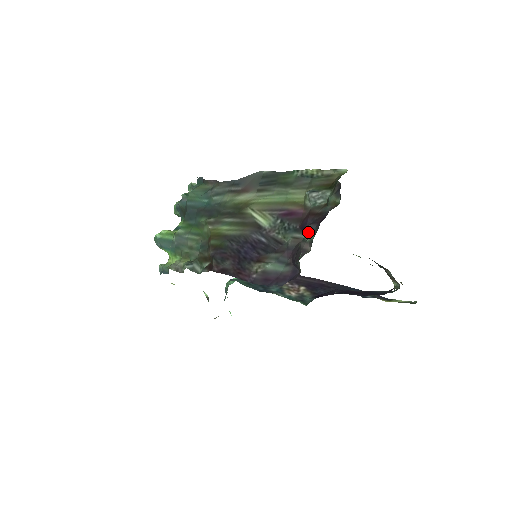
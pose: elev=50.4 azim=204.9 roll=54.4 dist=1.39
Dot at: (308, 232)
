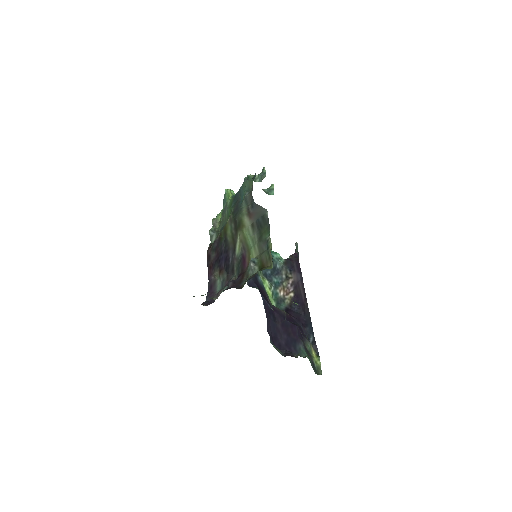
Dot at: (228, 286)
